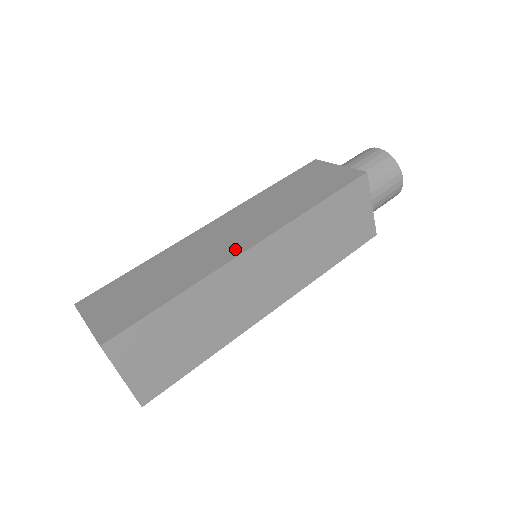
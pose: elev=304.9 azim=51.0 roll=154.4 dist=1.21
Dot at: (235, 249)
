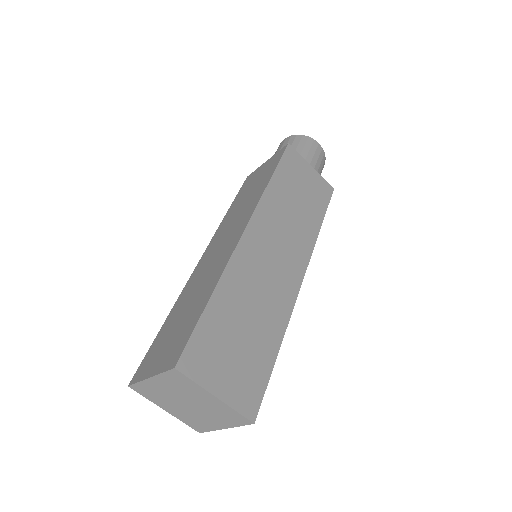
Dot at: (233, 241)
